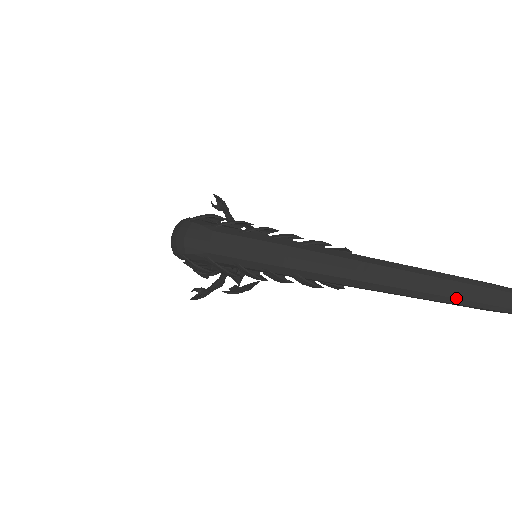
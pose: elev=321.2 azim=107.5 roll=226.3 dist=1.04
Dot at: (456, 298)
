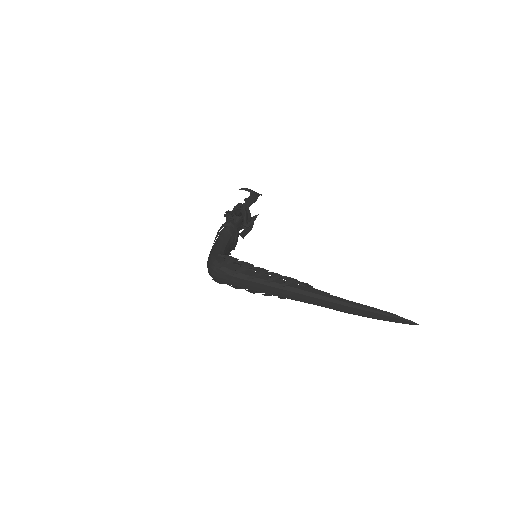
Dot at: (356, 314)
